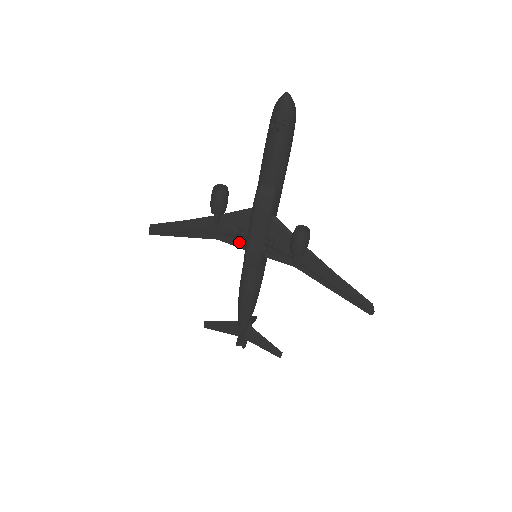
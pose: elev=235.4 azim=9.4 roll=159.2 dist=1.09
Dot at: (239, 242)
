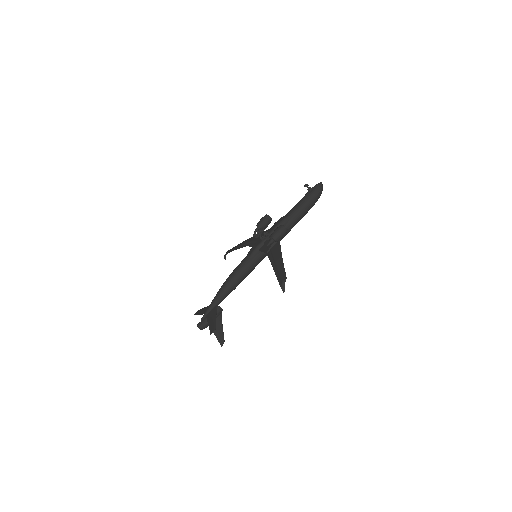
Dot at: (254, 234)
